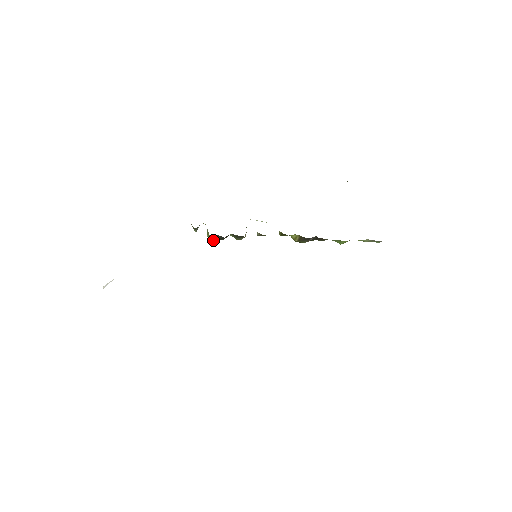
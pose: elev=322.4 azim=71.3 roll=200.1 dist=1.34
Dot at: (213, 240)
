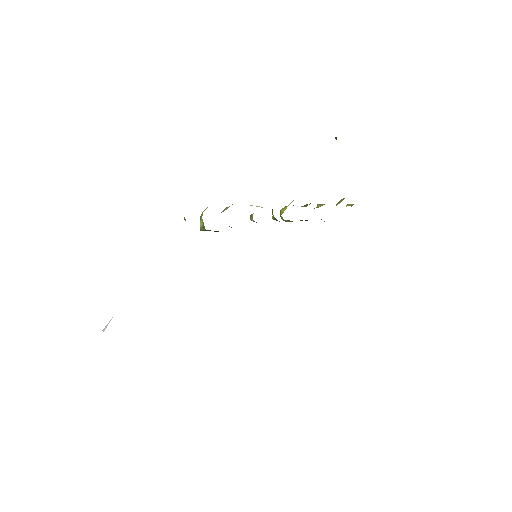
Dot at: (205, 230)
